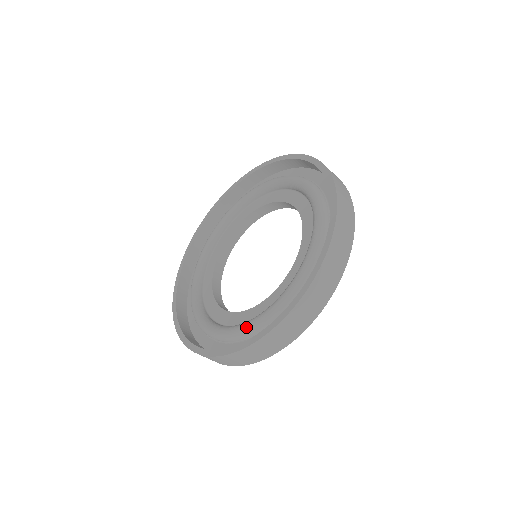
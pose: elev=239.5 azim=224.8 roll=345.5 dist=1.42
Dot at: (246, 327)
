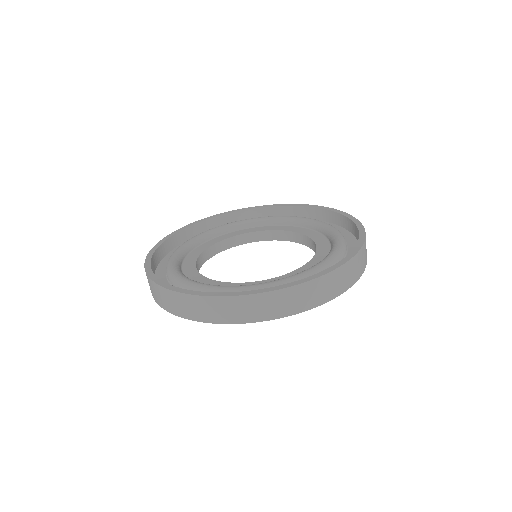
Dot at: (219, 287)
